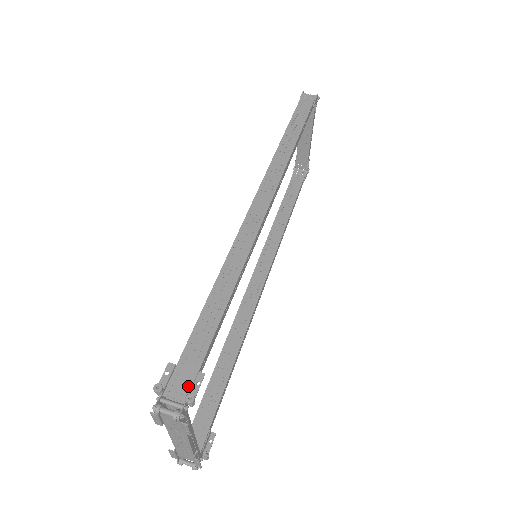
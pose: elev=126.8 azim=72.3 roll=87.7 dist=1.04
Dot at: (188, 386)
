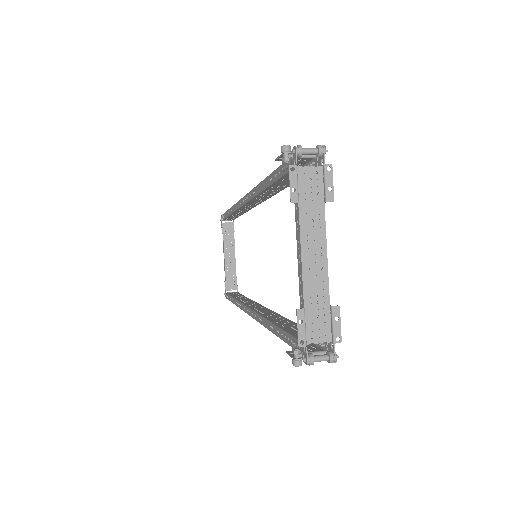
Dot at: (308, 159)
